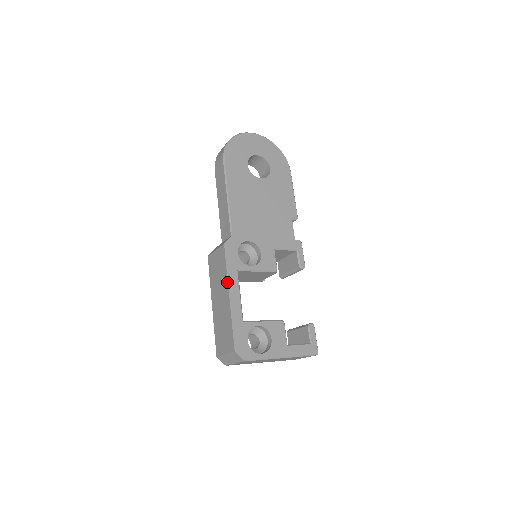
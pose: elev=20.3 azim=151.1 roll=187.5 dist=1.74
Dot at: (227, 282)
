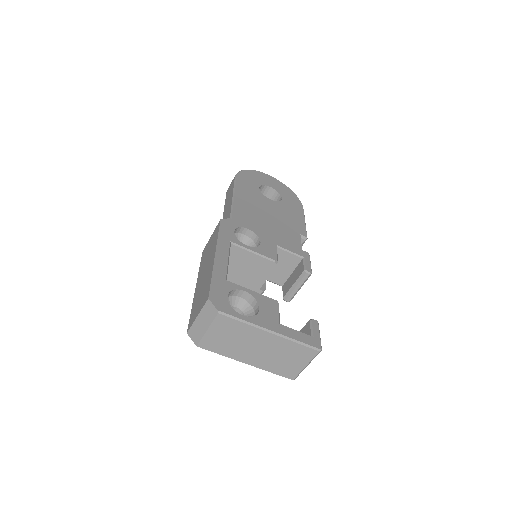
Dot at: (216, 245)
